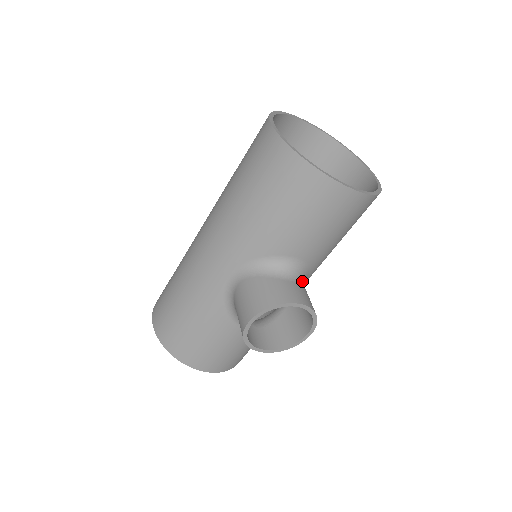
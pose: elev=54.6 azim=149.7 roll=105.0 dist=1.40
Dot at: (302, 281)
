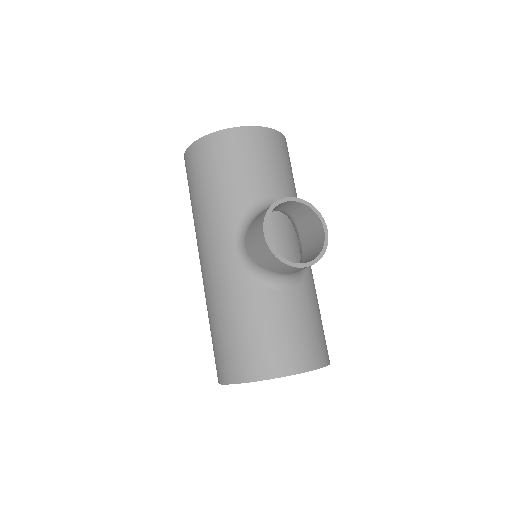
Dot at: occluded
